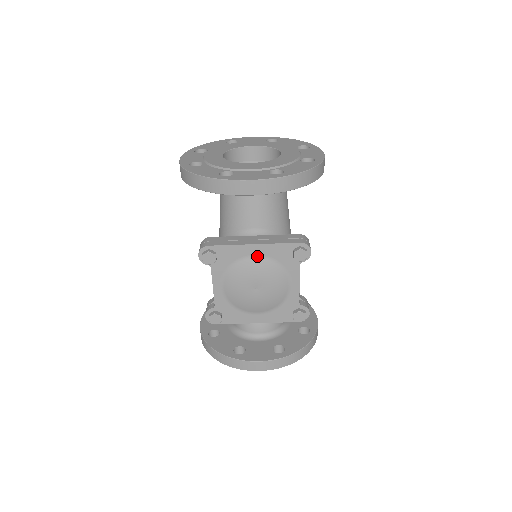
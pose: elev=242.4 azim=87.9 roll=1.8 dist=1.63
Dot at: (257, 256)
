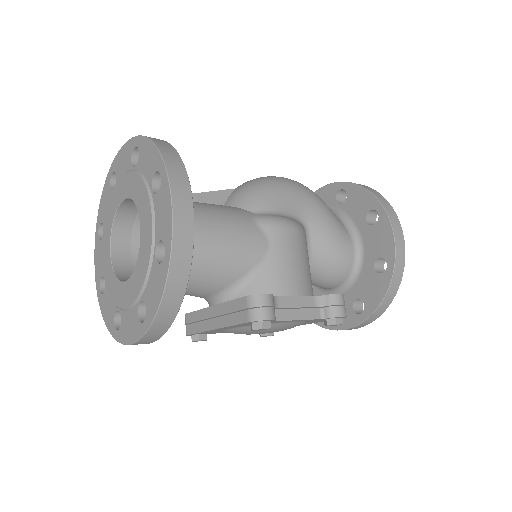
Dot at: (230, 328)
